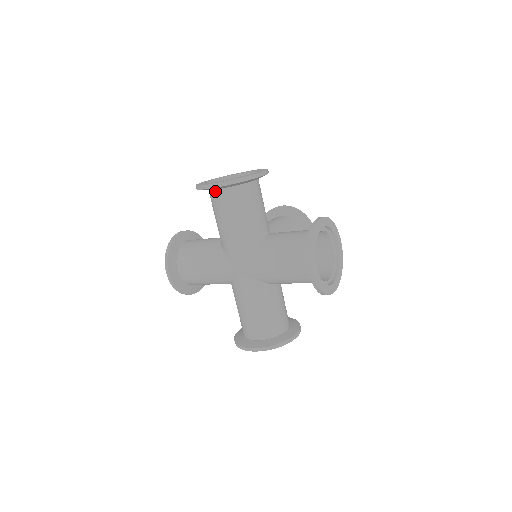
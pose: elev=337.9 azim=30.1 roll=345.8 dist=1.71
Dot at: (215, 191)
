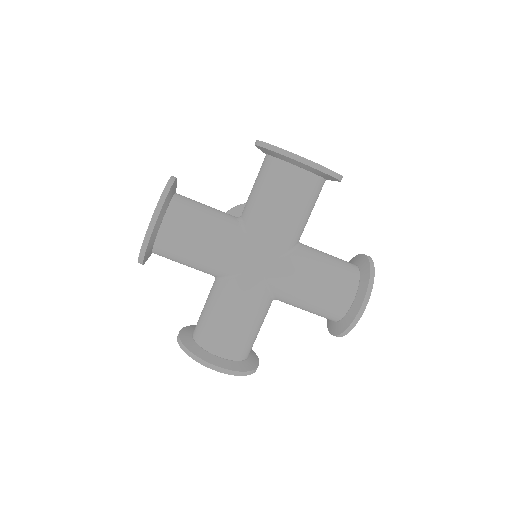
Dot at: (294, 167)
